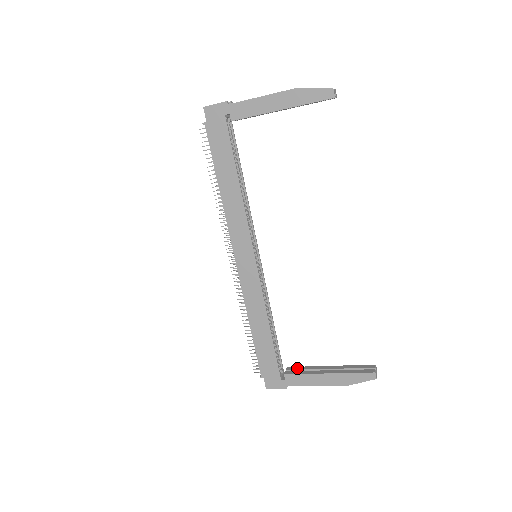
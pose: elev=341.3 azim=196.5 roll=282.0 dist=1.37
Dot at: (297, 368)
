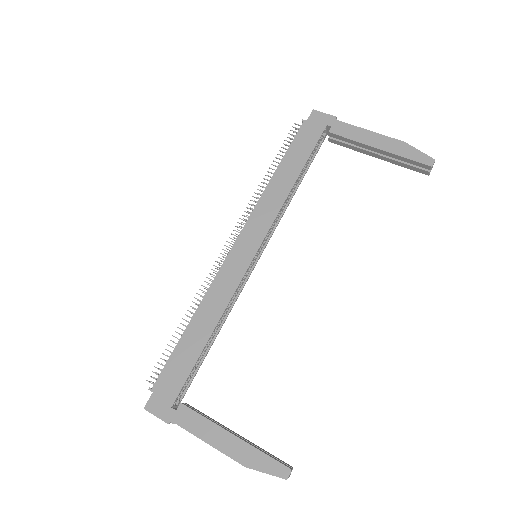
Dot at: (198, 410)
